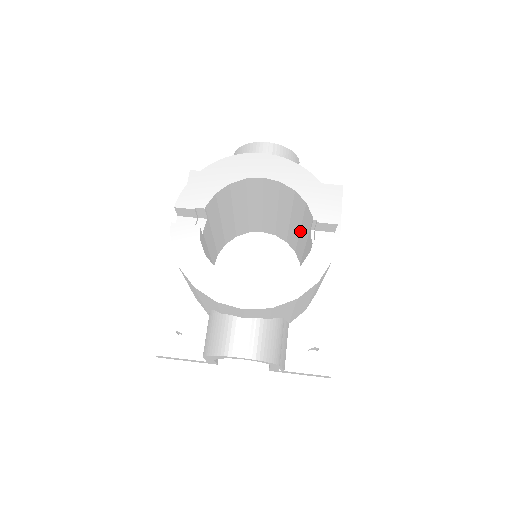
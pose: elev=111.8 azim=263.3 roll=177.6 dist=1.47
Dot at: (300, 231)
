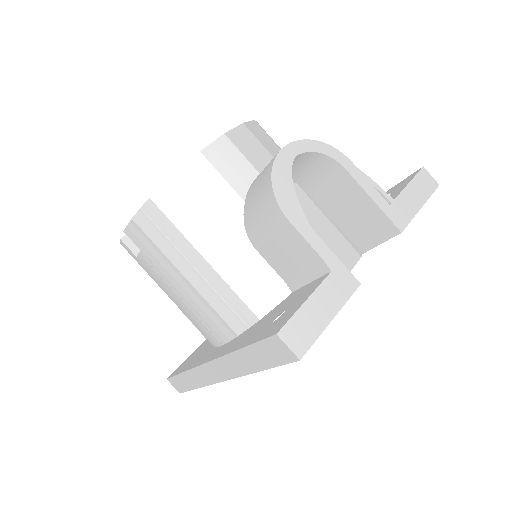
Dot at: occluded
